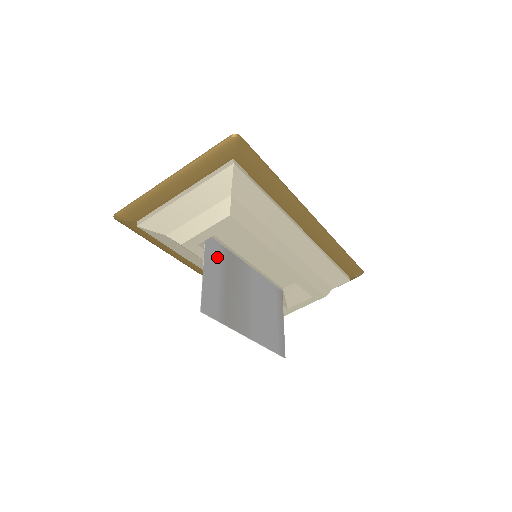
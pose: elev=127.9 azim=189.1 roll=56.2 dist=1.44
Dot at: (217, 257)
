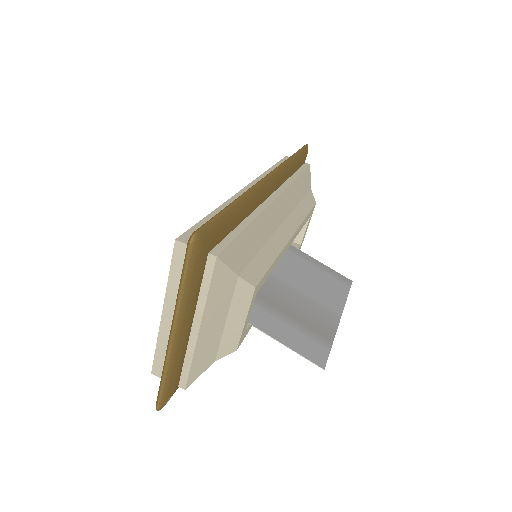
Dot at: (257, 310)
